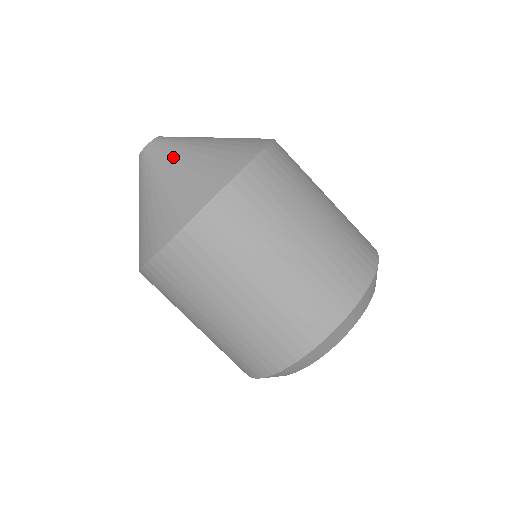
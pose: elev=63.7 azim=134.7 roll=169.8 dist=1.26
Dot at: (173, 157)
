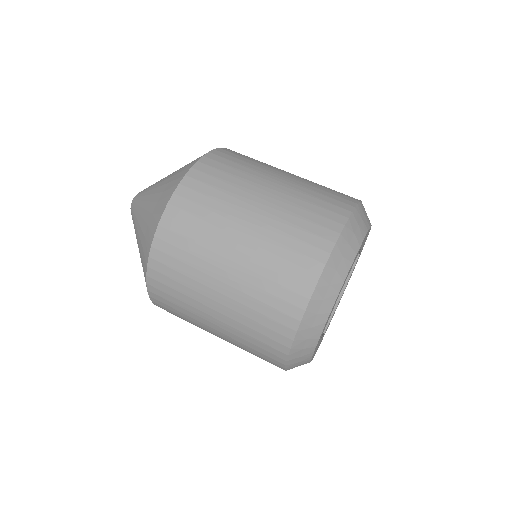
Dot at: (136, 225)
